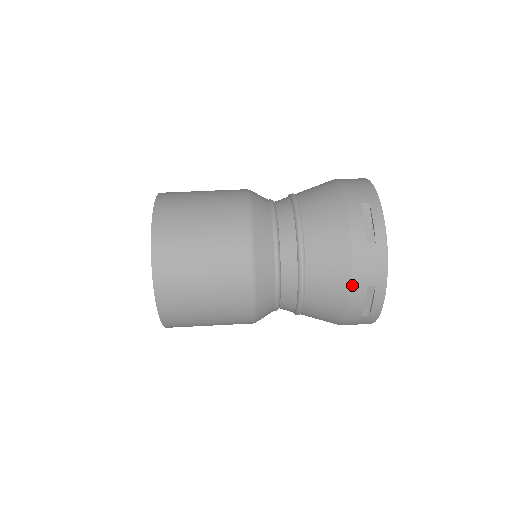
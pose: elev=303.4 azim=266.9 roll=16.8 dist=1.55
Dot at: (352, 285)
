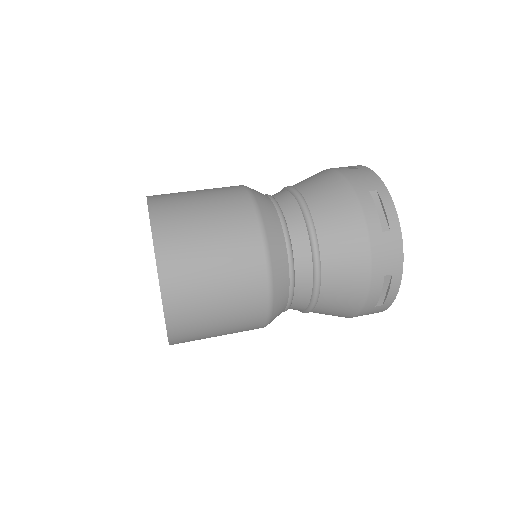
Dot at: (354, 192)
